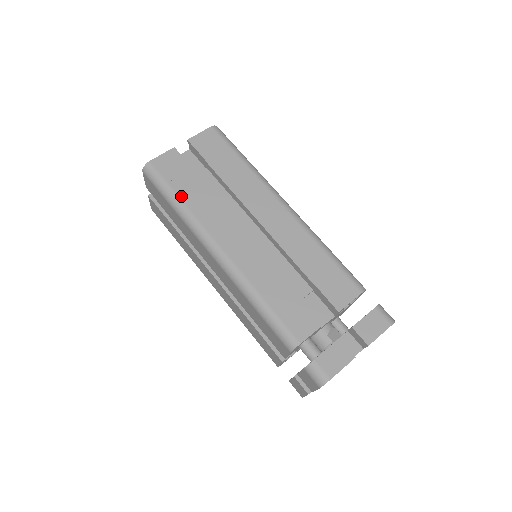
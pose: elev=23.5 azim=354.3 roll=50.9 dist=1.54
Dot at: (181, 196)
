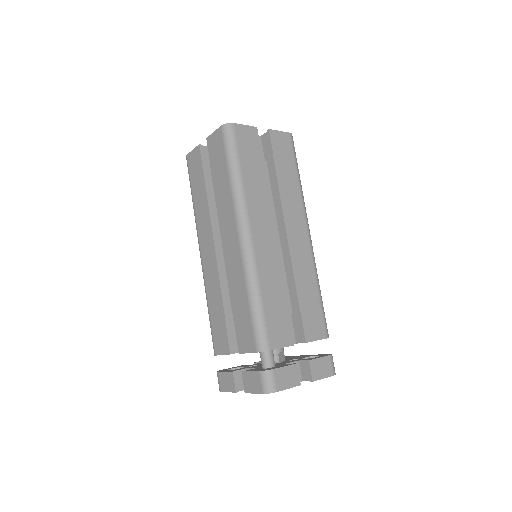
Dot at: (243, 170)
